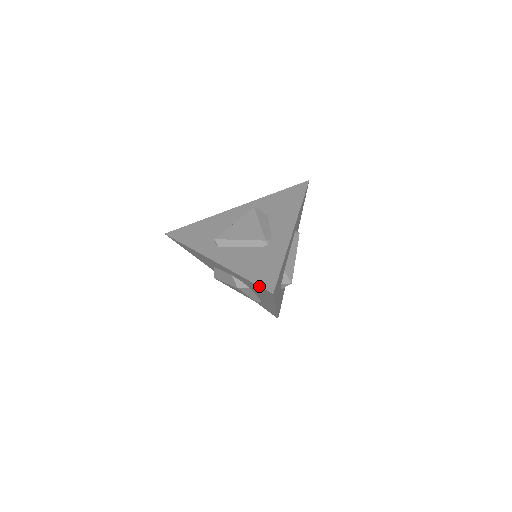
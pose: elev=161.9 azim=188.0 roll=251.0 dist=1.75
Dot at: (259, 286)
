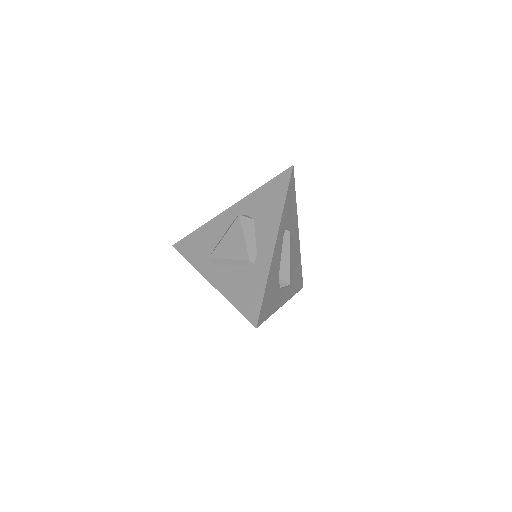
Dot at: occluded
